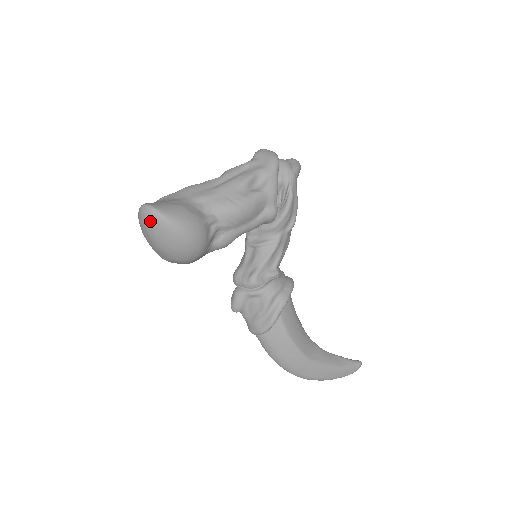
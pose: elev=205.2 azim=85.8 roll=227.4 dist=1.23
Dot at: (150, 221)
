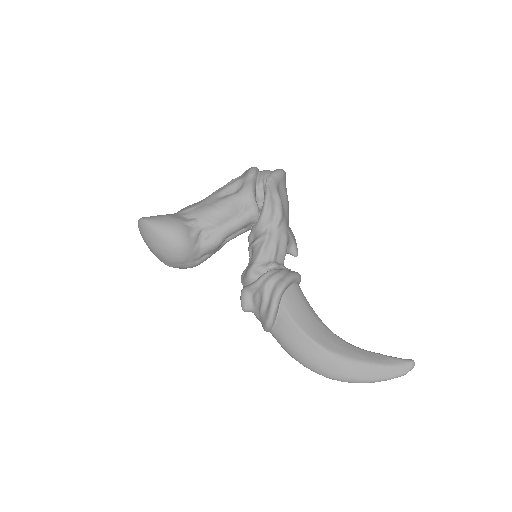
Dot at: (141, 229)
